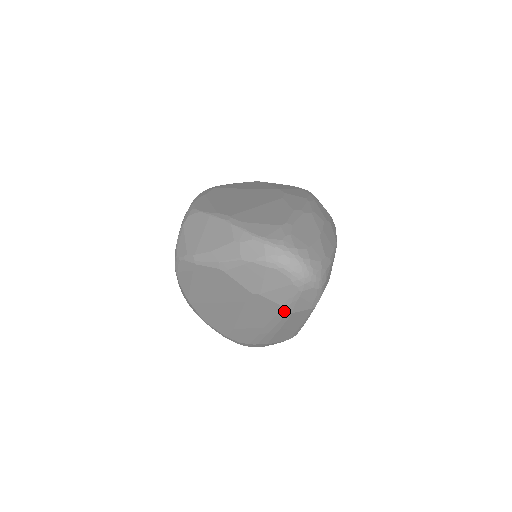
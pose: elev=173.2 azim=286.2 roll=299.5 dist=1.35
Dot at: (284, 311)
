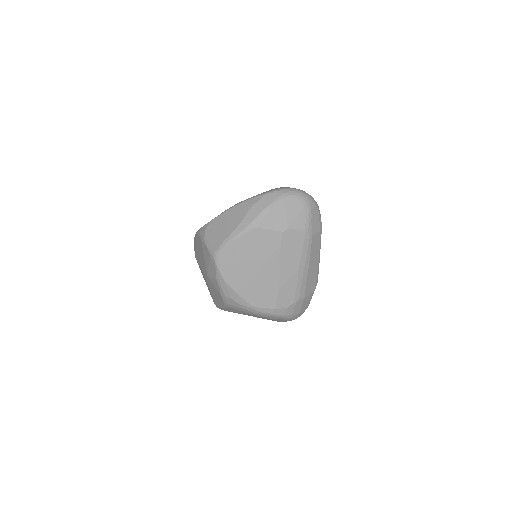
Dot at: (307, 236)
